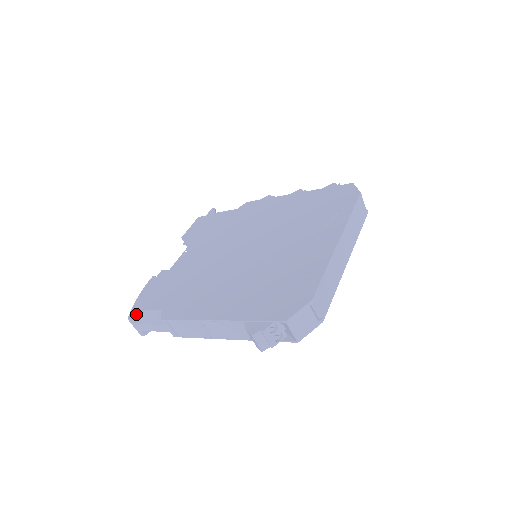
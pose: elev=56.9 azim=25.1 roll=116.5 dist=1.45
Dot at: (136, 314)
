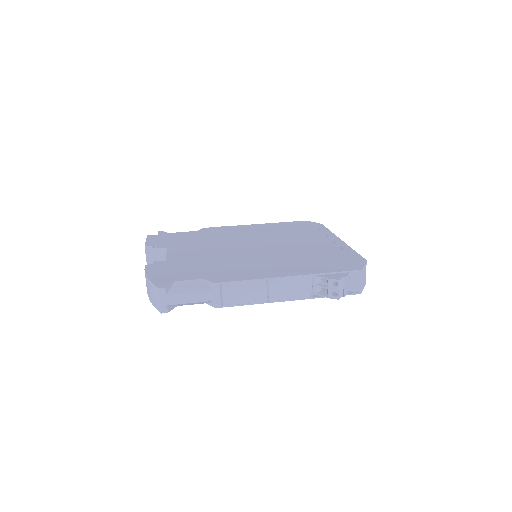
Dot at: (168, 284)
